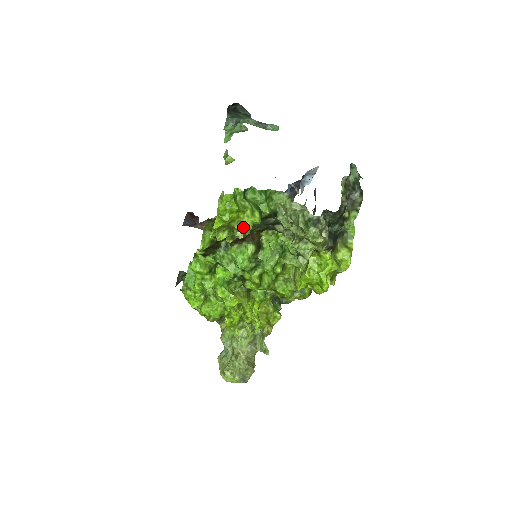
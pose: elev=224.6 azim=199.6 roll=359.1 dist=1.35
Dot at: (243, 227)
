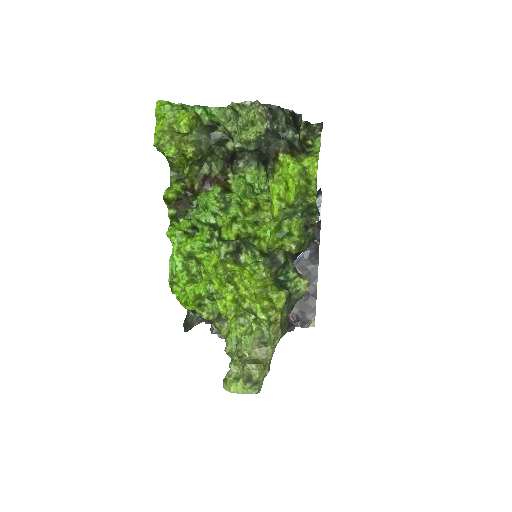
Dot at: (180, 124)
